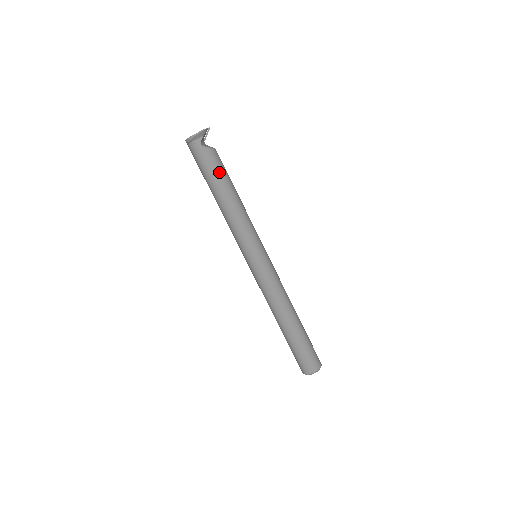
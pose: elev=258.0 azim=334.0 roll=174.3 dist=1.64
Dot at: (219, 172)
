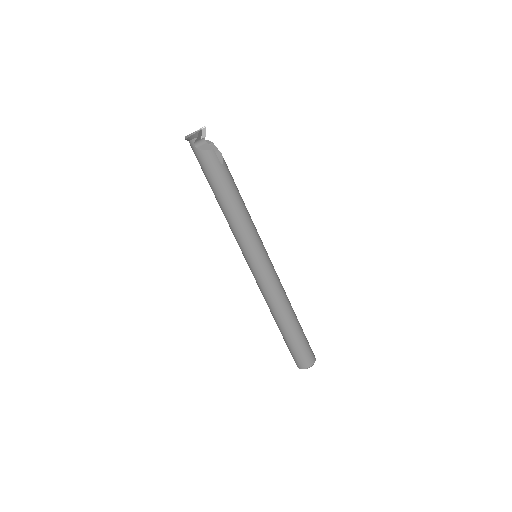
Dot at: (213, 176)
